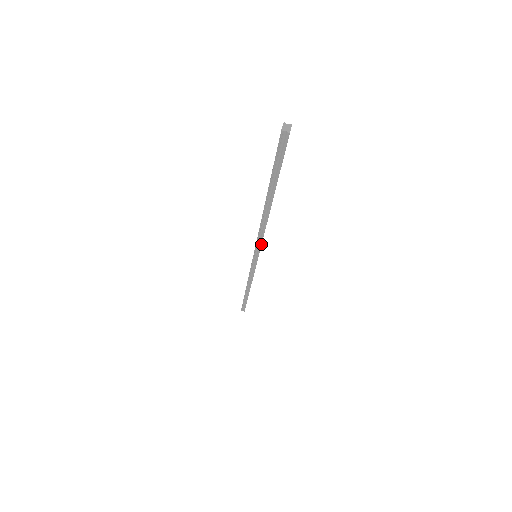
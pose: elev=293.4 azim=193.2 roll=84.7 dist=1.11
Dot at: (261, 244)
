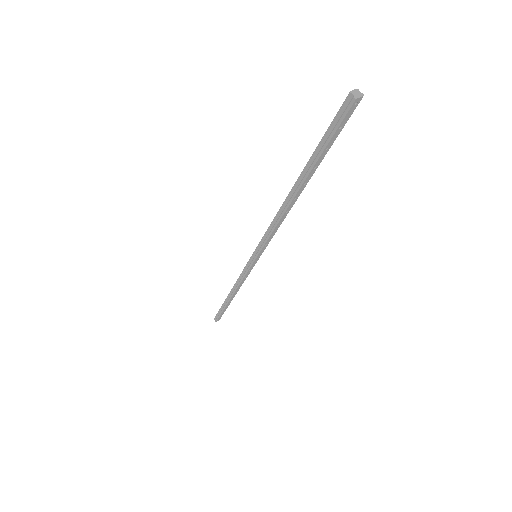
Dot at: (266, 241)
